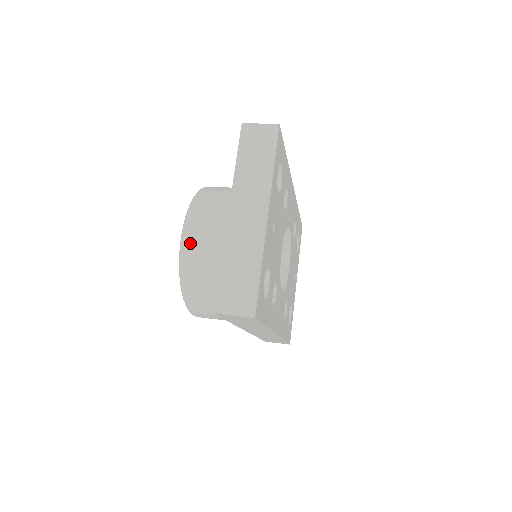
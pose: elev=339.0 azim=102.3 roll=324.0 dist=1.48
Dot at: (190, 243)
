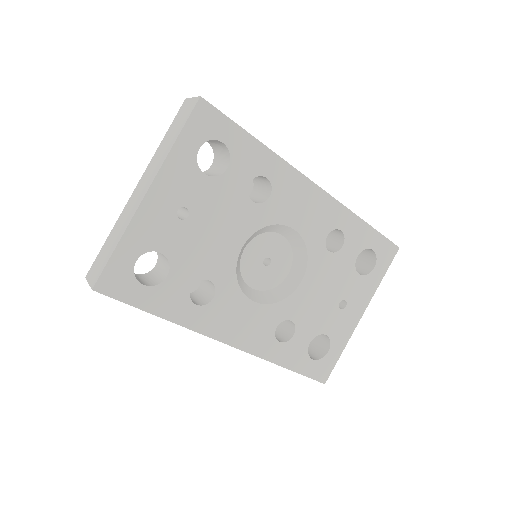
Dot at: occluded
